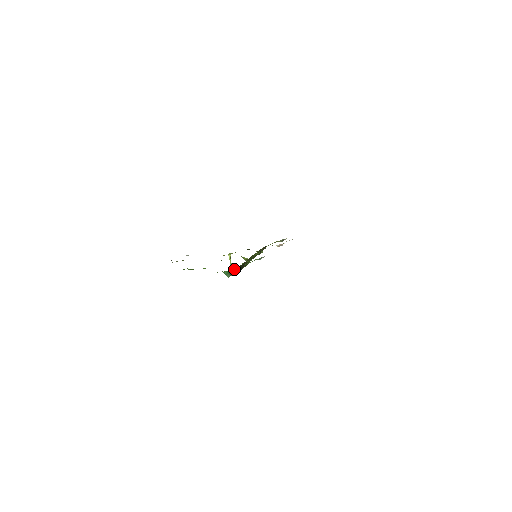
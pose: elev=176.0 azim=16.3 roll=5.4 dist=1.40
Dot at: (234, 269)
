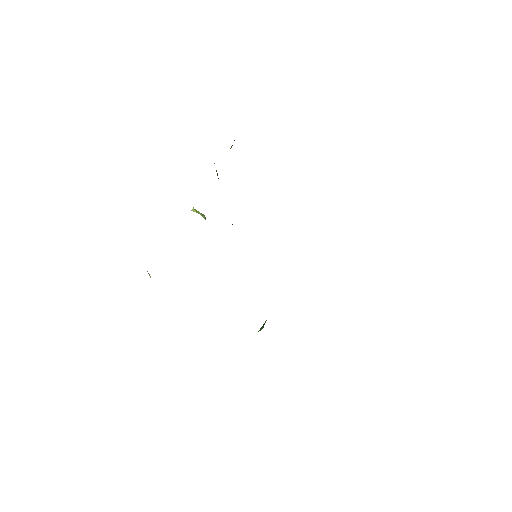
Dot at: (265, 322)
